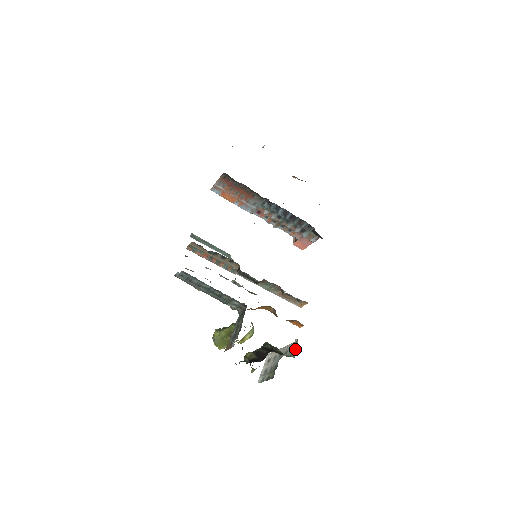
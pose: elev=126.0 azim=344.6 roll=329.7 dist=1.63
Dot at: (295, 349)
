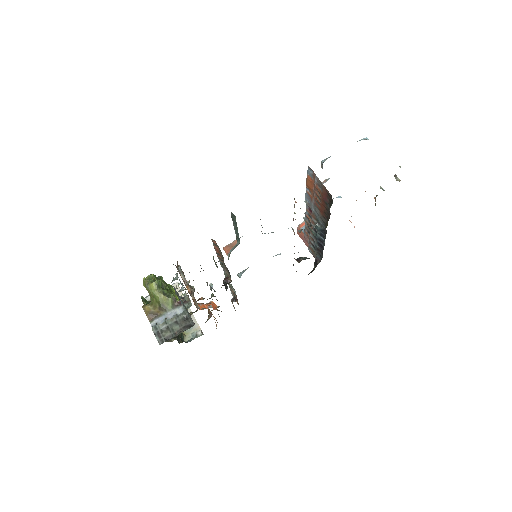
Dot at: (192, 333)
